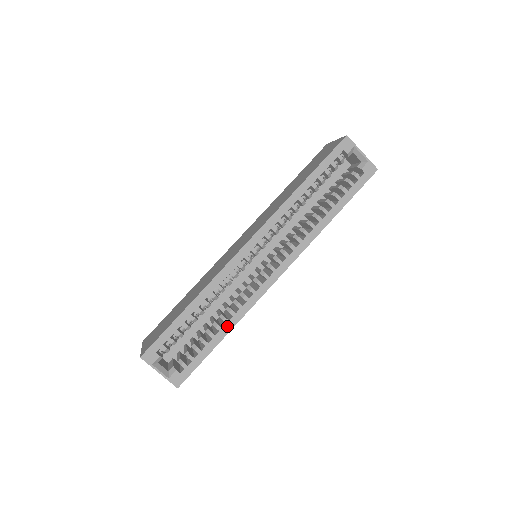
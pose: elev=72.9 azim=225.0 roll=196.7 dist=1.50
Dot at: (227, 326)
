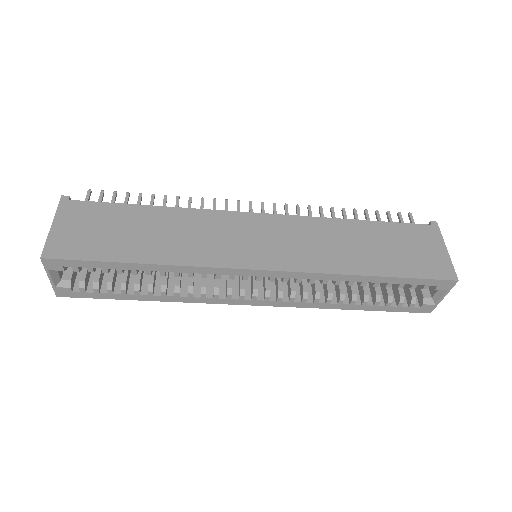
Dot at: (160, 297)
